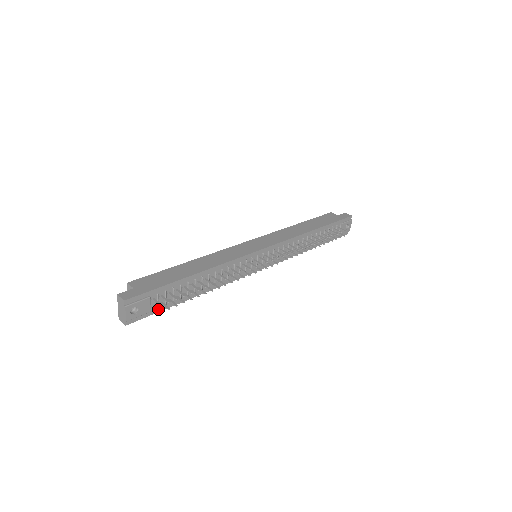
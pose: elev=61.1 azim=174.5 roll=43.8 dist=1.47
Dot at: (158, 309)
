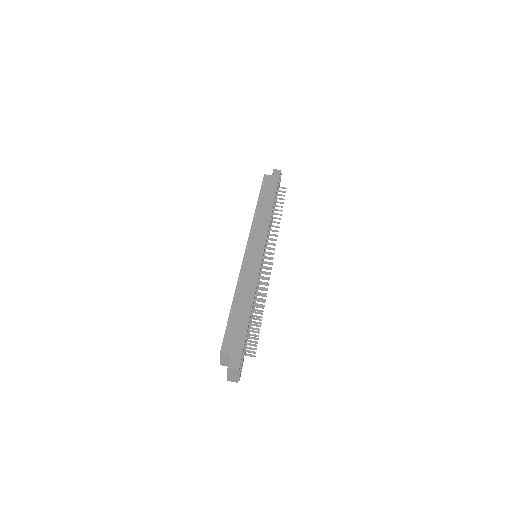
Dot at: (250, 355)
